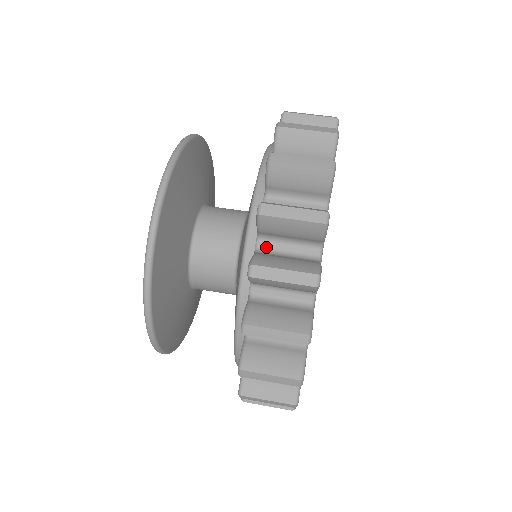
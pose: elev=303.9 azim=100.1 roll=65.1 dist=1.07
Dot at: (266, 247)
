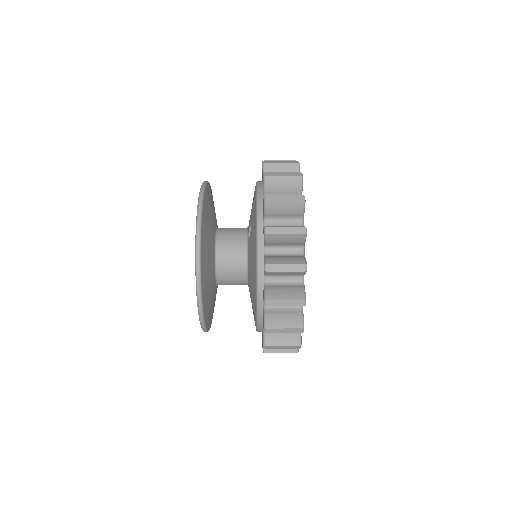
Dot at: occluded
